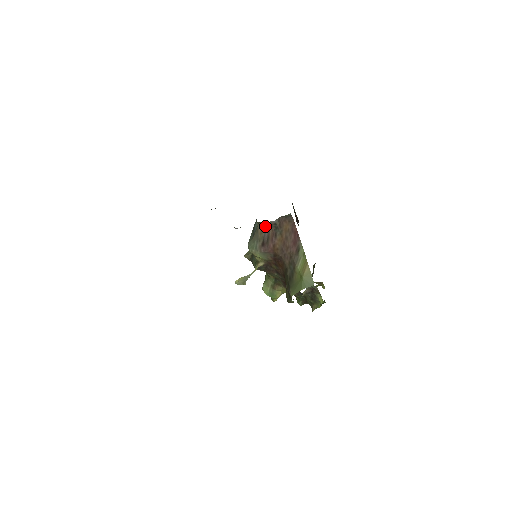
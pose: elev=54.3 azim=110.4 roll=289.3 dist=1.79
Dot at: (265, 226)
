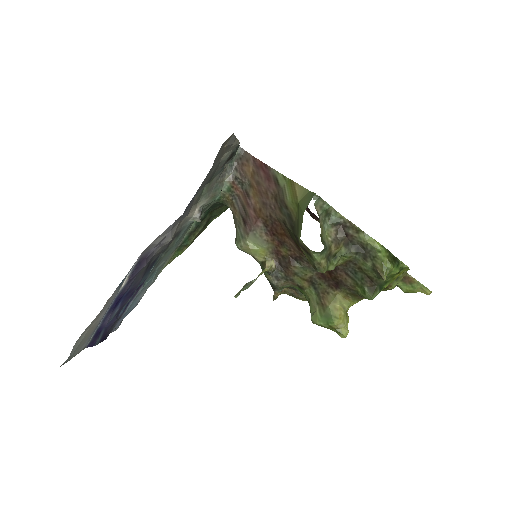
Dot at: (231, 195)
